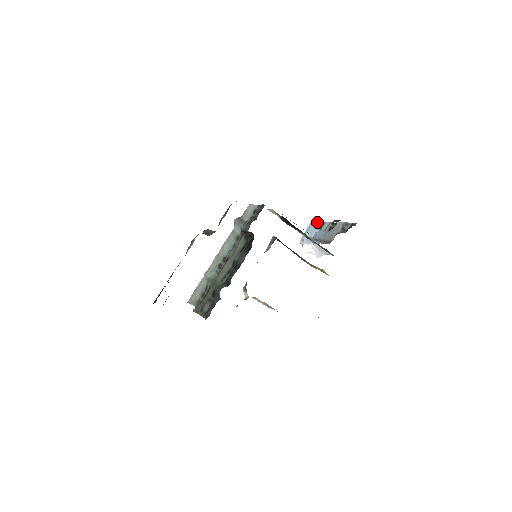
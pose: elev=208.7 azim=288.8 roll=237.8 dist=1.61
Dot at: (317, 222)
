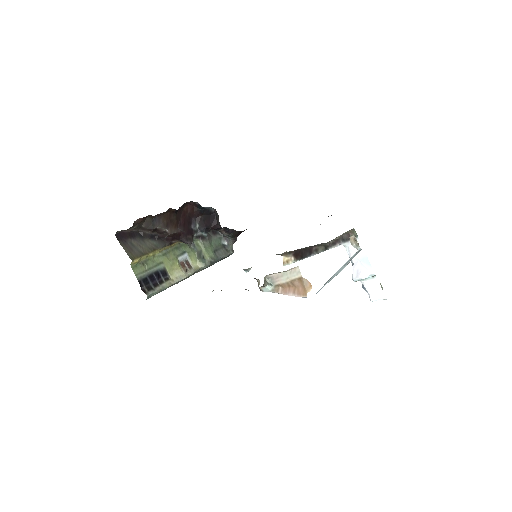
Dot at: occluded
